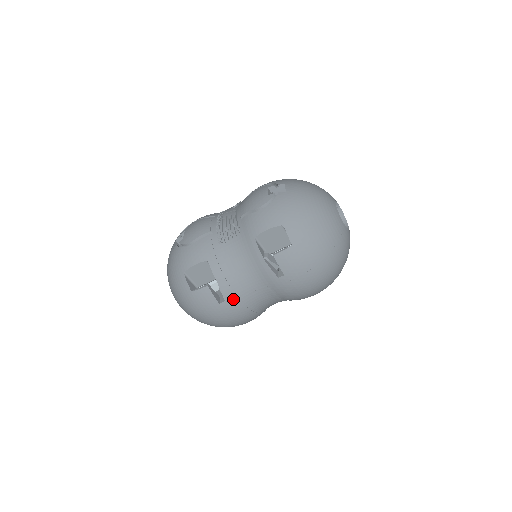
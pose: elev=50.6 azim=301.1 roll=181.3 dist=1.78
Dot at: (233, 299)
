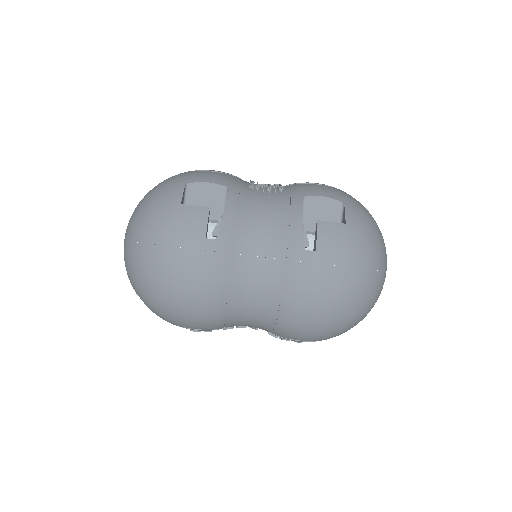
Dot at: (226, 245)
